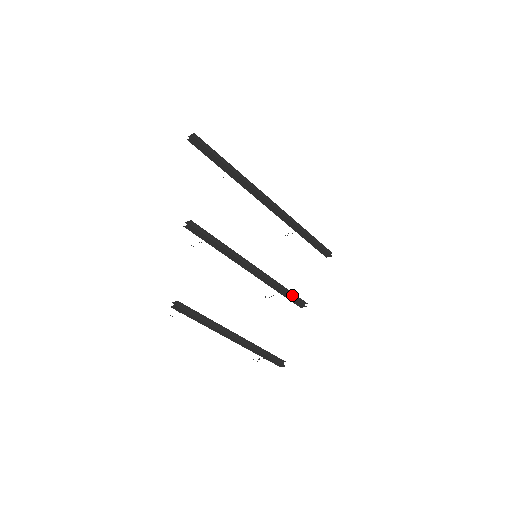
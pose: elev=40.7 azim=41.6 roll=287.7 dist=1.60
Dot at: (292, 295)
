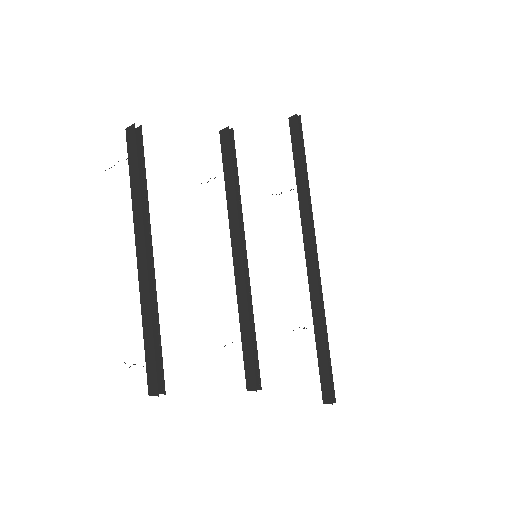
Dot at: (254, 350)
